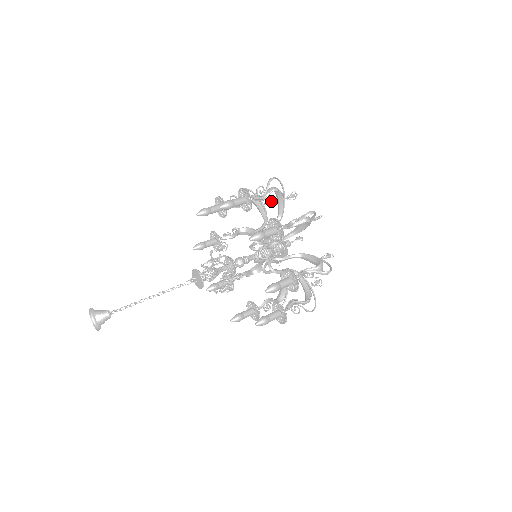
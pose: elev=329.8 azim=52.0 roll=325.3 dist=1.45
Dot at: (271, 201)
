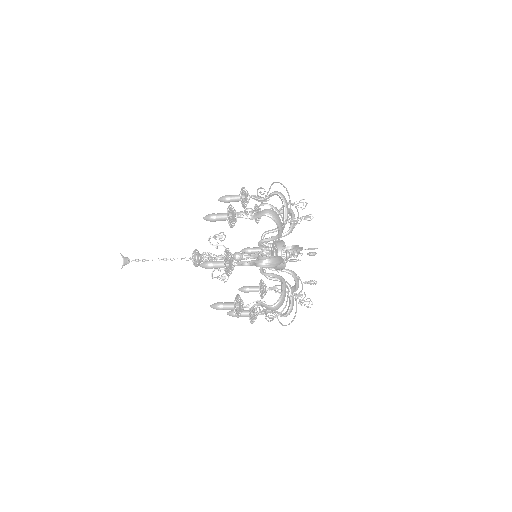
Dot at: (308, 217)
